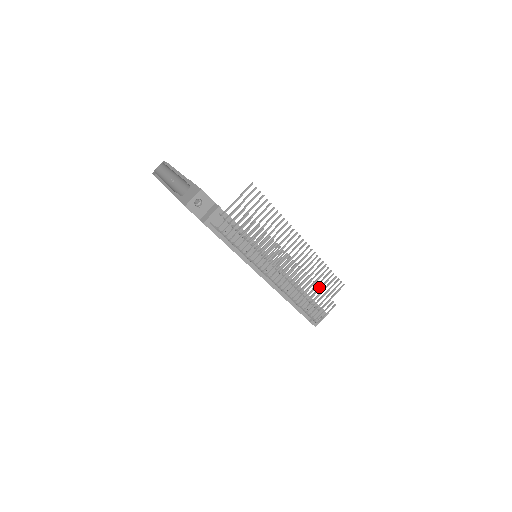
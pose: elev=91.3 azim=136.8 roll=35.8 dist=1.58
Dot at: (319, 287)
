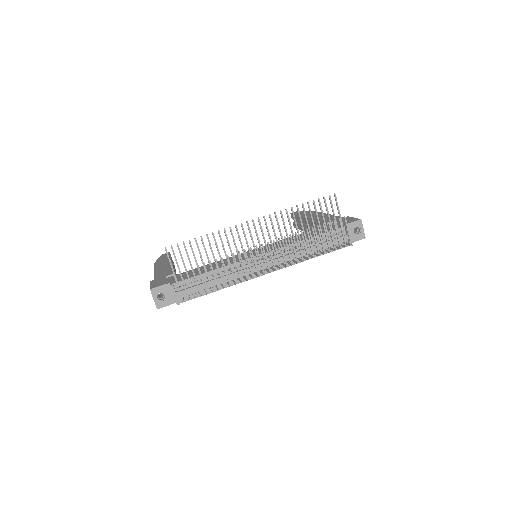
Dot at: (311, 228)
